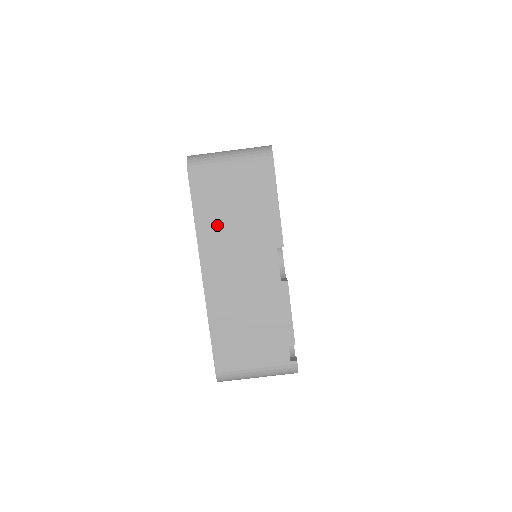
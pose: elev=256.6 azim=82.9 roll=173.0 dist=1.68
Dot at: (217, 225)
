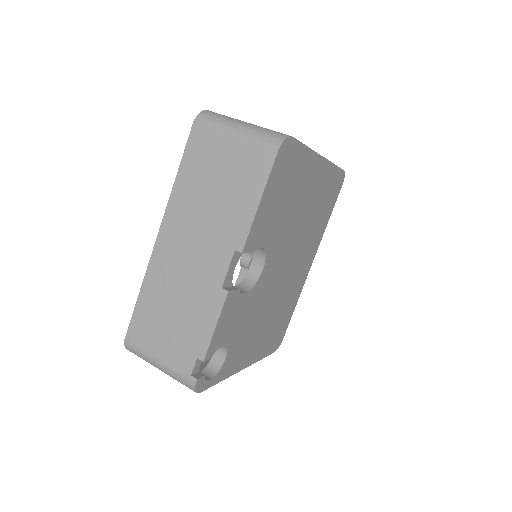
Dot at: (193, 194)
